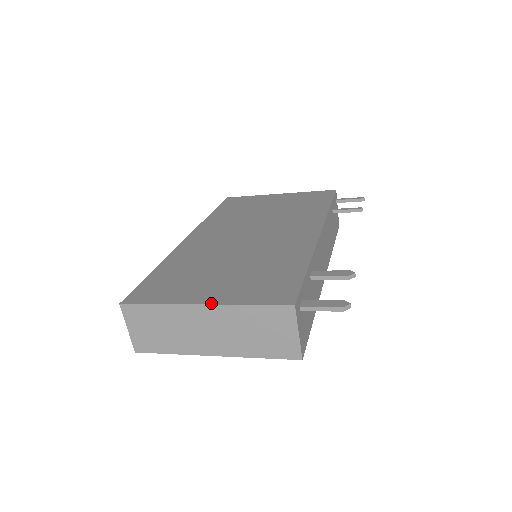
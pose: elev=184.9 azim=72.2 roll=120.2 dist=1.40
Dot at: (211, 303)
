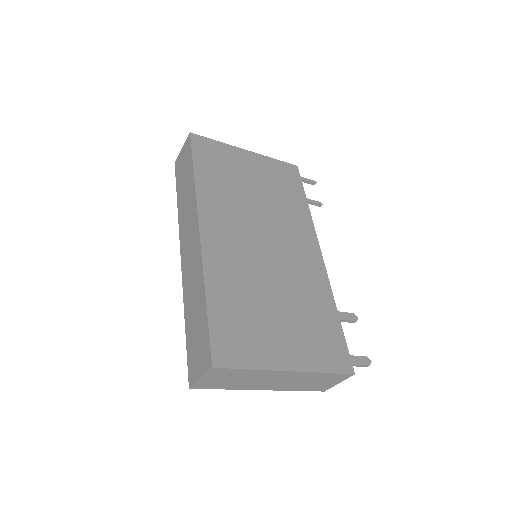
Dot at: (297, 370)
